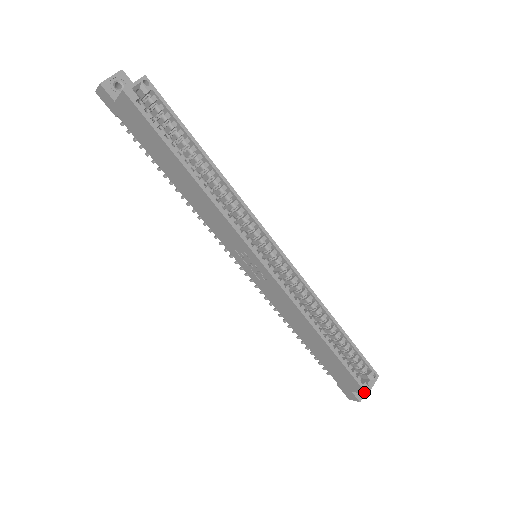
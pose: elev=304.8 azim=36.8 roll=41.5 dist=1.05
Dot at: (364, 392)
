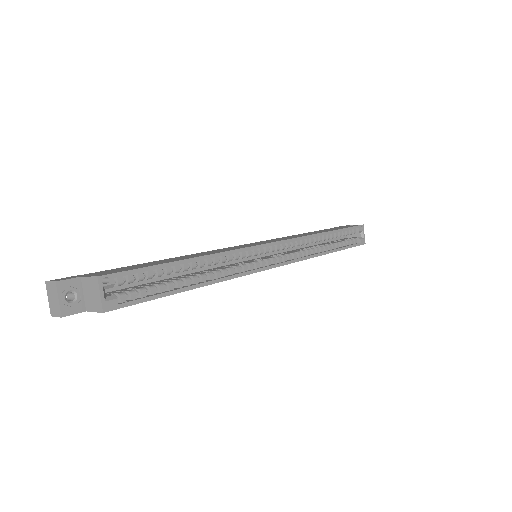
Dot at: (362, 244)
